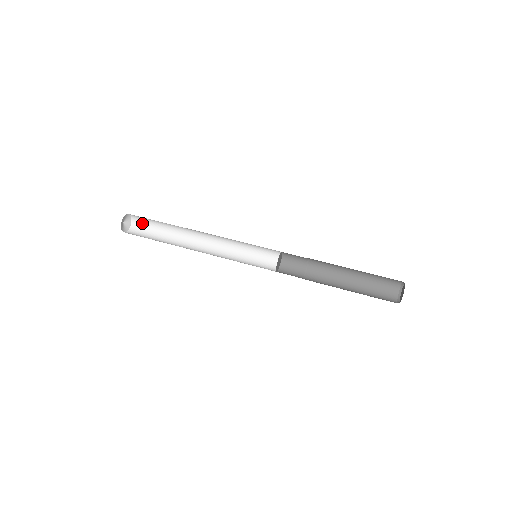
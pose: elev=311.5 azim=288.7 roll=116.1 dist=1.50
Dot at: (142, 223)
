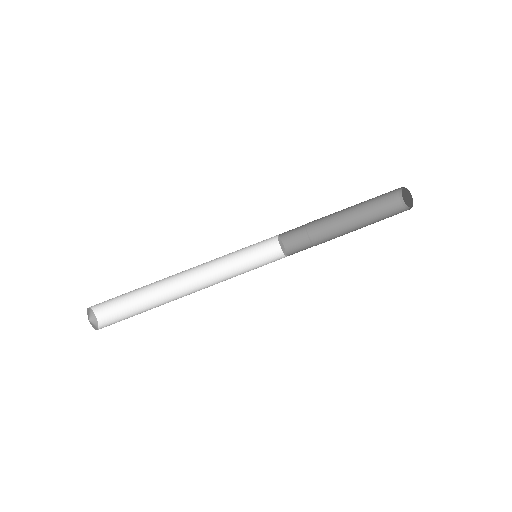
Dot at: (107, 305)
